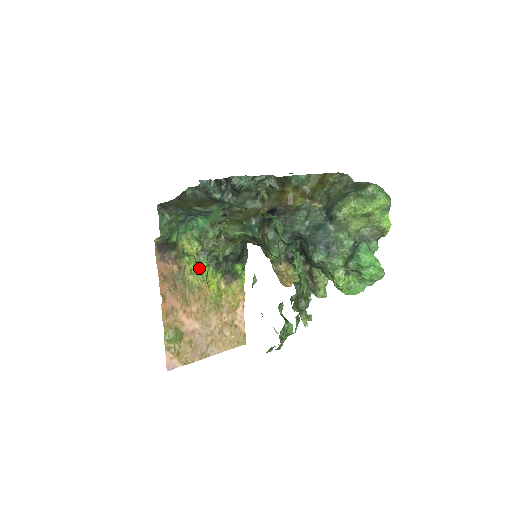
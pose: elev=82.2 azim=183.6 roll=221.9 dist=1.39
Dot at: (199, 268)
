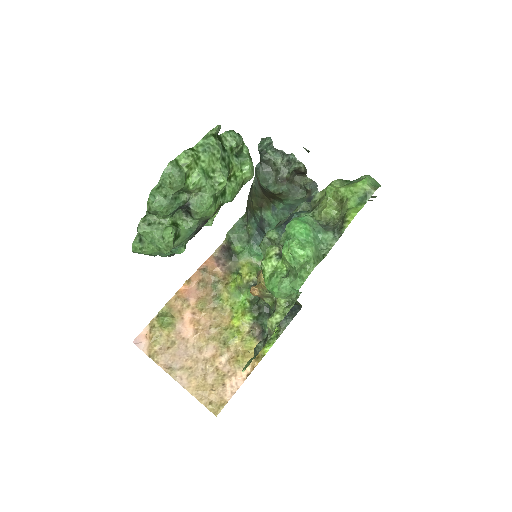
Dot at: (237, 291)
